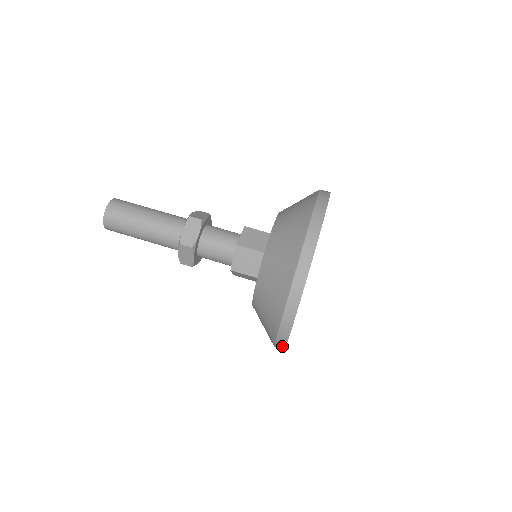
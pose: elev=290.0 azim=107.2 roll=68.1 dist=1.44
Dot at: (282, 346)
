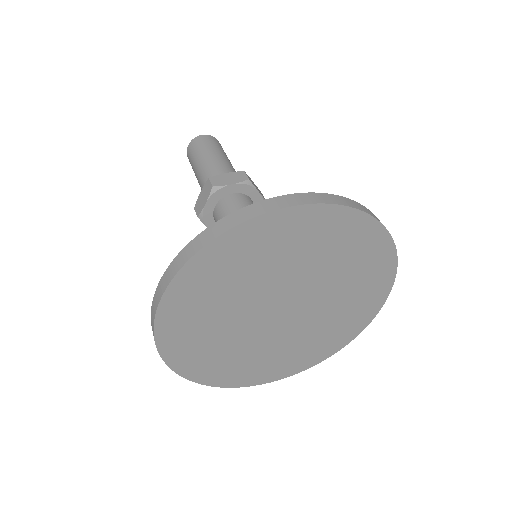
Dot at: (206, 381)
